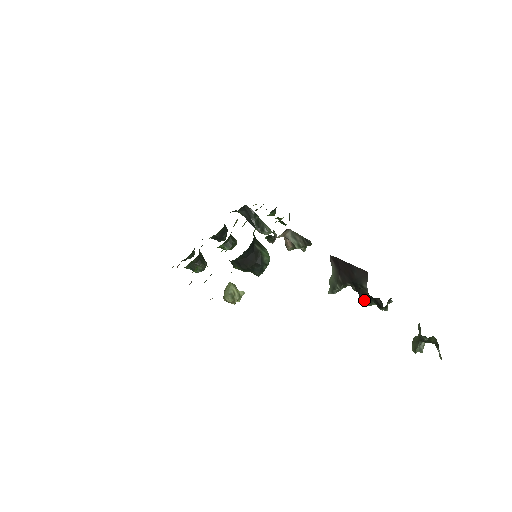
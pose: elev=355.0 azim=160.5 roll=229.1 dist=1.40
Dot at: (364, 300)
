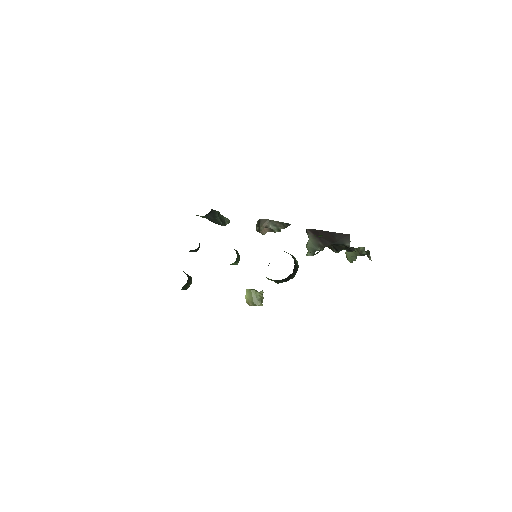
Dot at: (338, 251)
